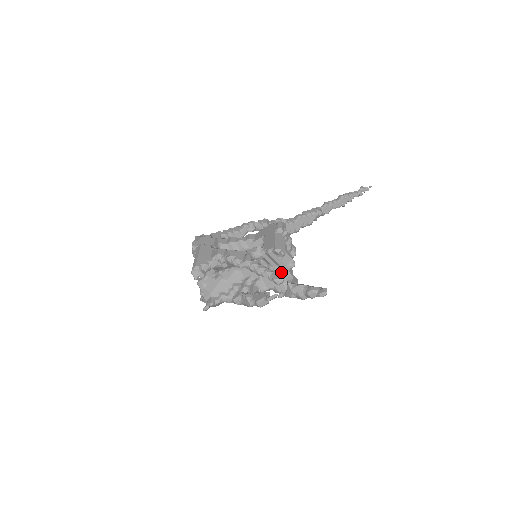
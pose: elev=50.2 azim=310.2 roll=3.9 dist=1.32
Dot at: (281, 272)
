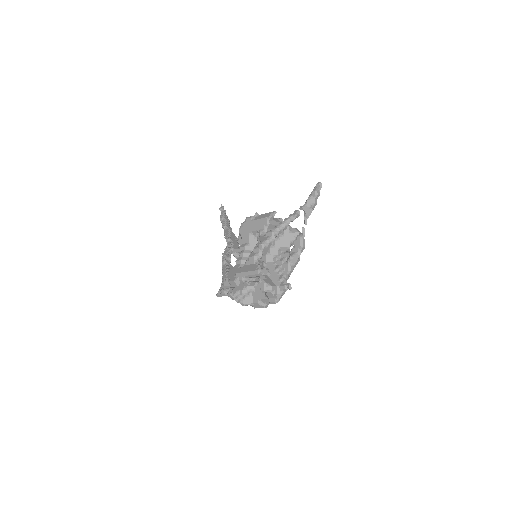
Dot at: occluded
